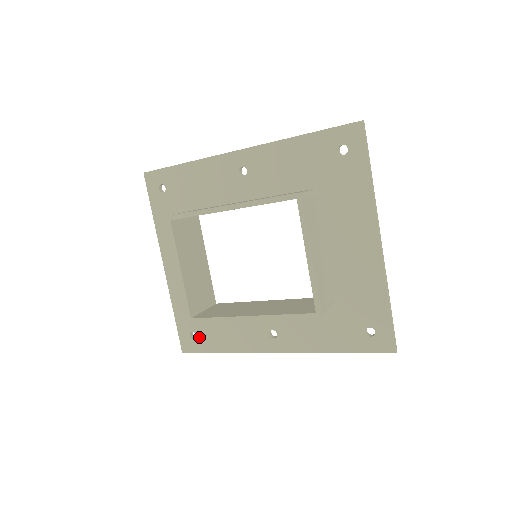
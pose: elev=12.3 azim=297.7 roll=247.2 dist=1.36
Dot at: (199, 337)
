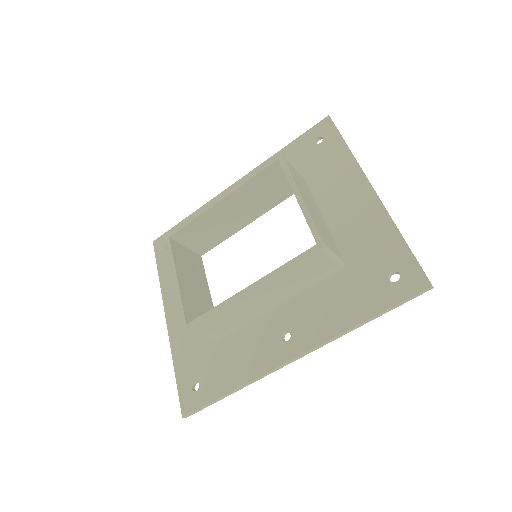
Dot at: (202, 384)
